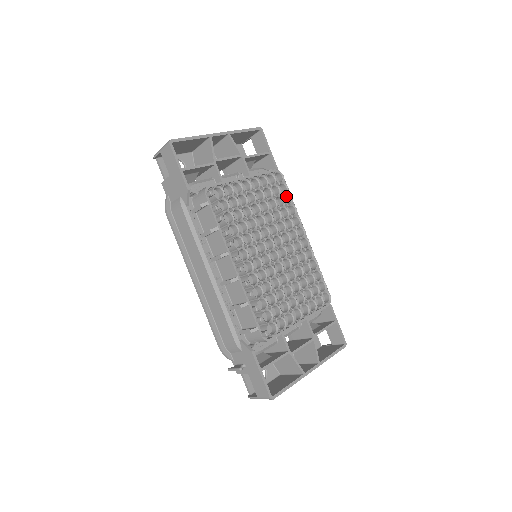
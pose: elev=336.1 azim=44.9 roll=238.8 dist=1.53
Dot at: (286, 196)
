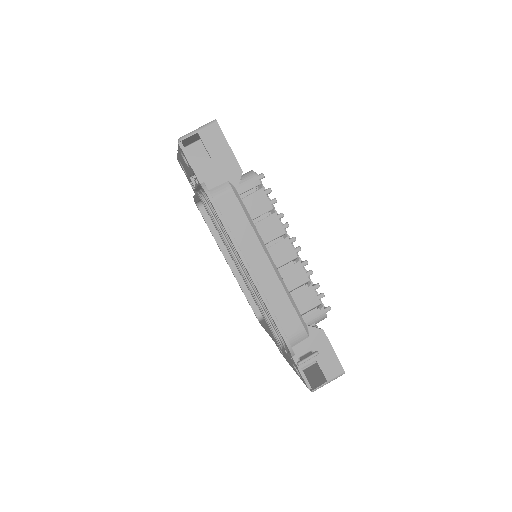
Dot at: occluded
